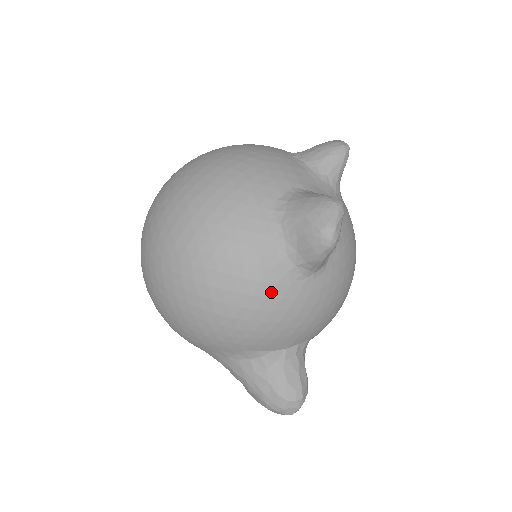
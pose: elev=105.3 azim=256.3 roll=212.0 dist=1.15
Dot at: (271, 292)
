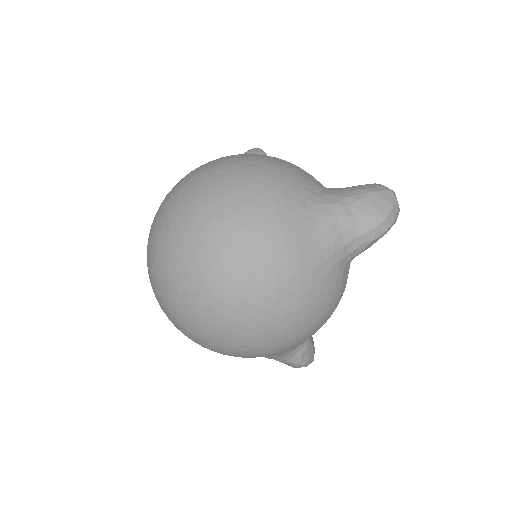
Dot at: occluded
